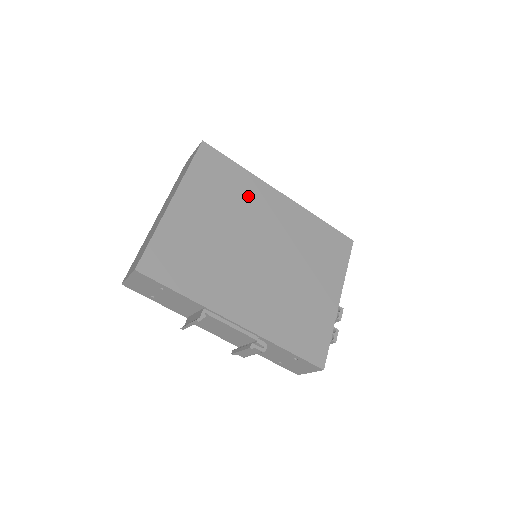
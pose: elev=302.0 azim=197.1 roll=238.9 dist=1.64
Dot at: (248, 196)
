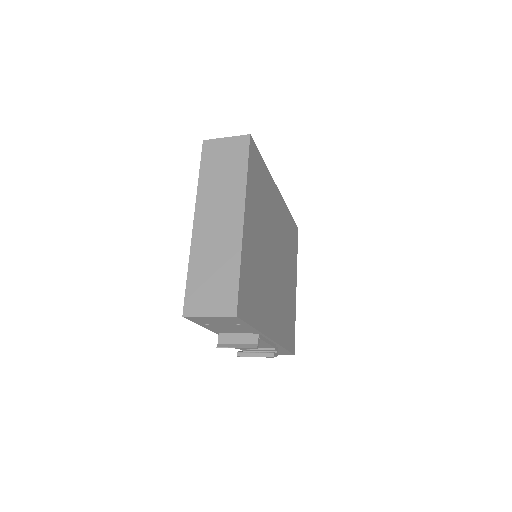
Dot at: (269, 199)
